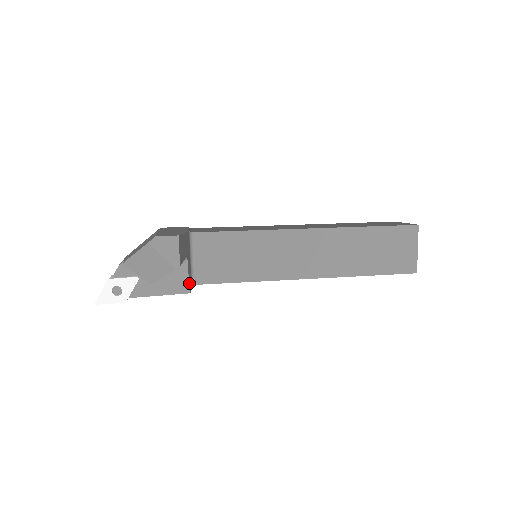
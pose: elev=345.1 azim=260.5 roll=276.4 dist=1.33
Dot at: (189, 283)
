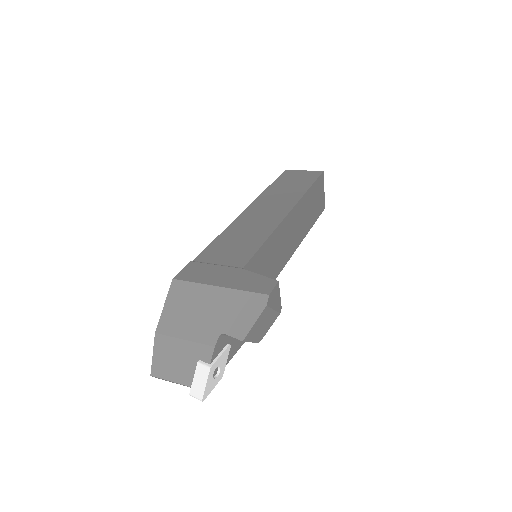
Dot at: occluded
